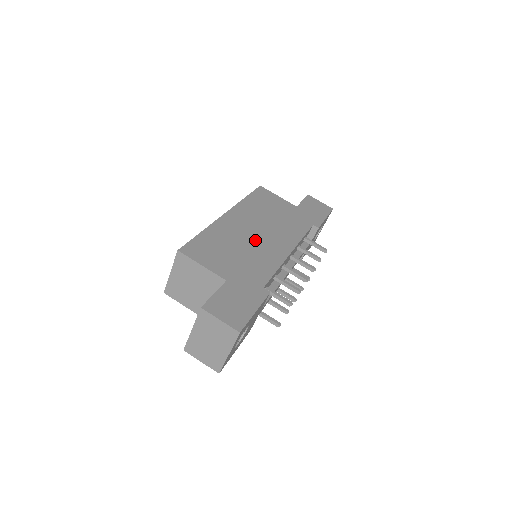
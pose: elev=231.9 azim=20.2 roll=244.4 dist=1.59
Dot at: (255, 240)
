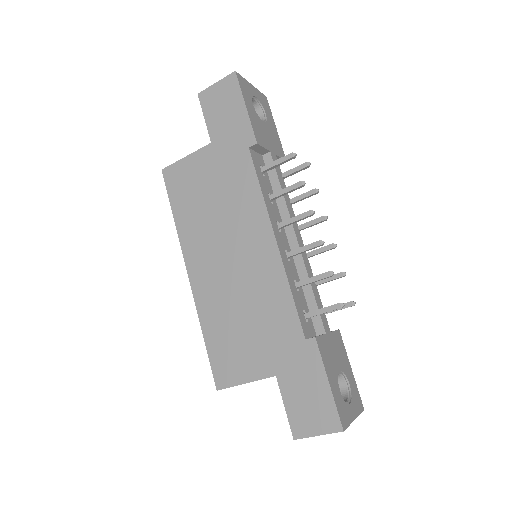
Dot at: (239, 276)
